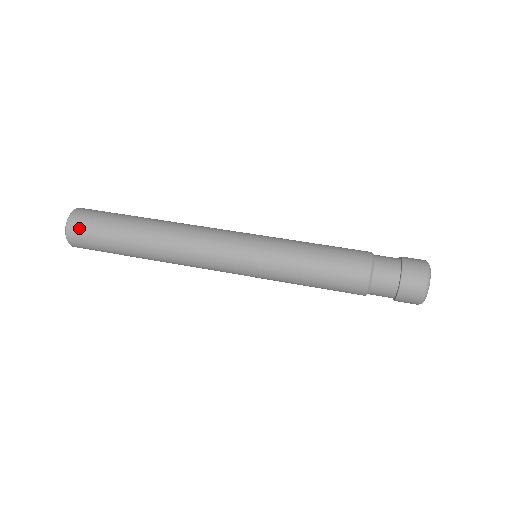
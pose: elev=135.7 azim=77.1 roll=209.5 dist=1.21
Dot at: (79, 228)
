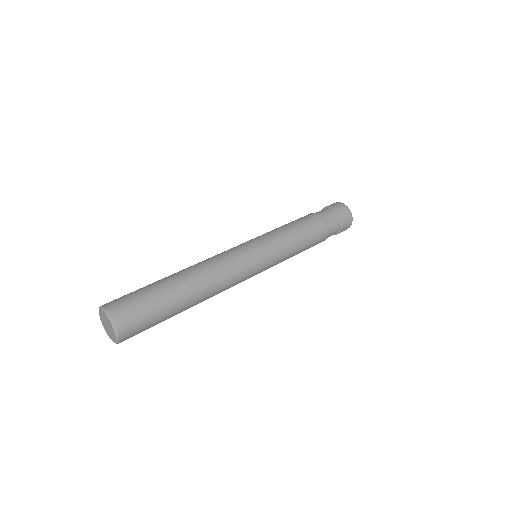
Dot at: (126, 315)
